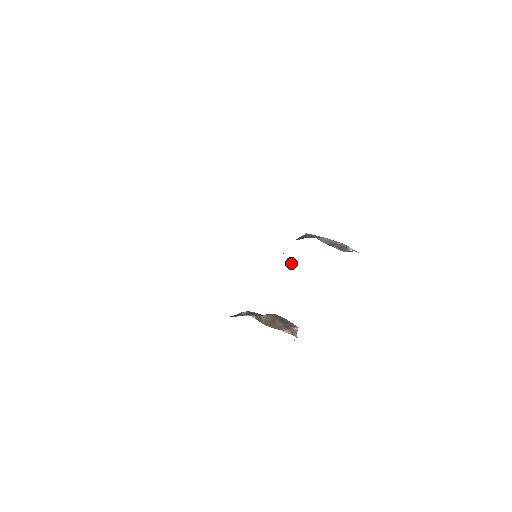
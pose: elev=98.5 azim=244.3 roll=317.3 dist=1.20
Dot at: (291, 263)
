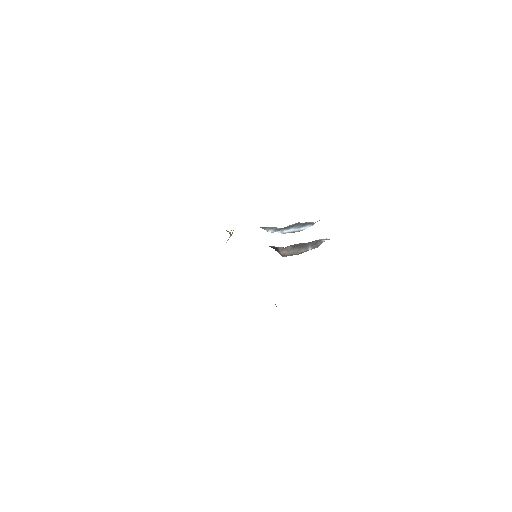
Dot at: (279, 247)
